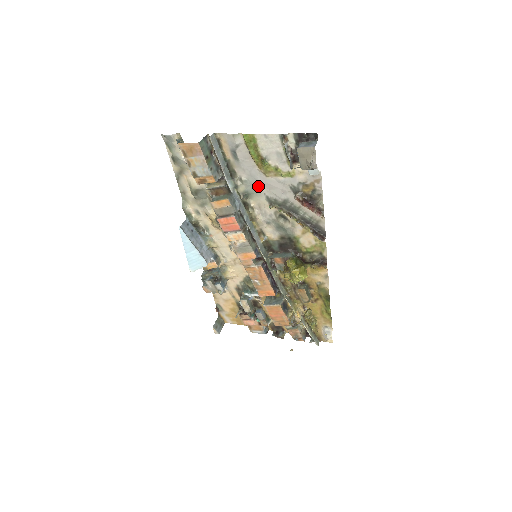
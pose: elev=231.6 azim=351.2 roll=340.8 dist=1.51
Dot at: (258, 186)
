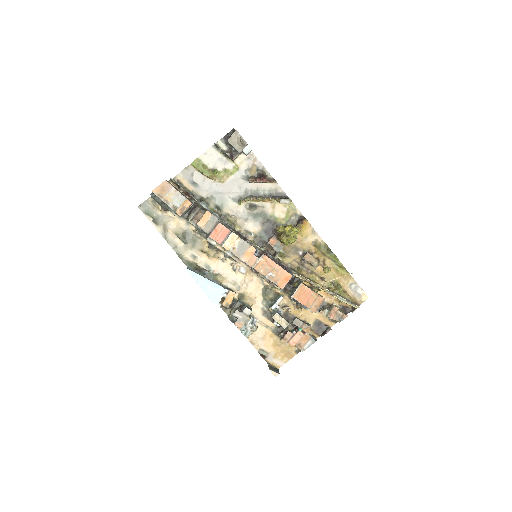
Dot at: (222, 195)
